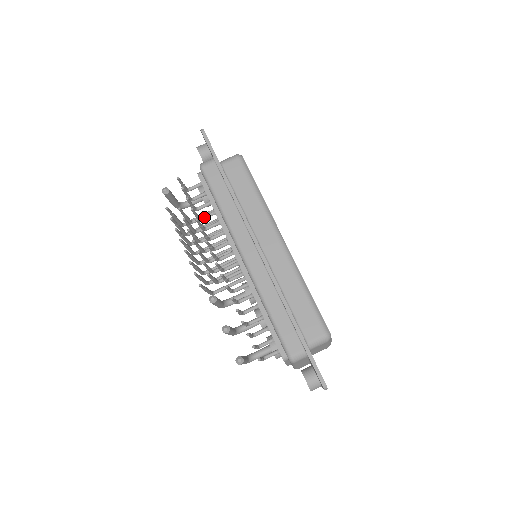
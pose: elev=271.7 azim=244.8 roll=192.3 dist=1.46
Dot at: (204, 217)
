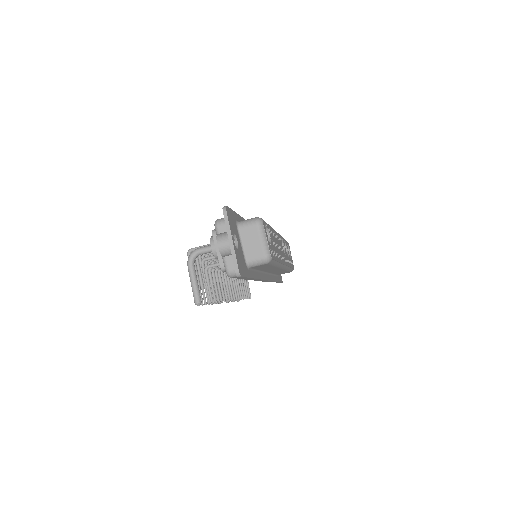
Dot at: occluded
